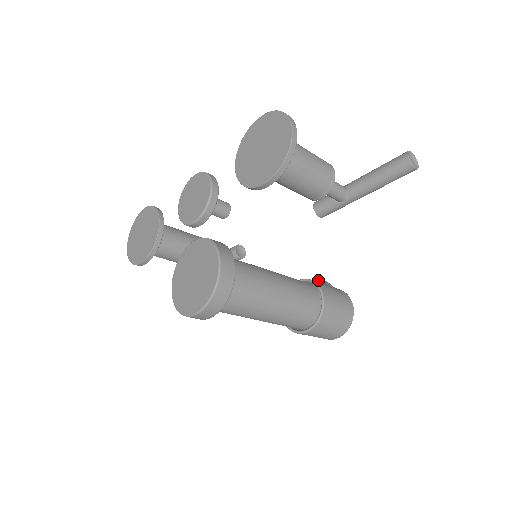
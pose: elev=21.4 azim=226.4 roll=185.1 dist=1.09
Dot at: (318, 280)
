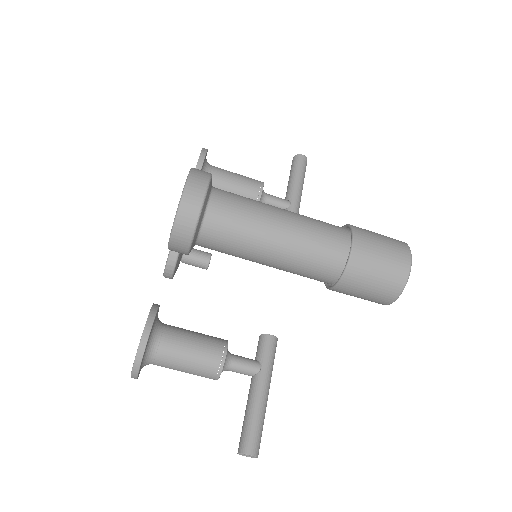
Dot at: occluded
